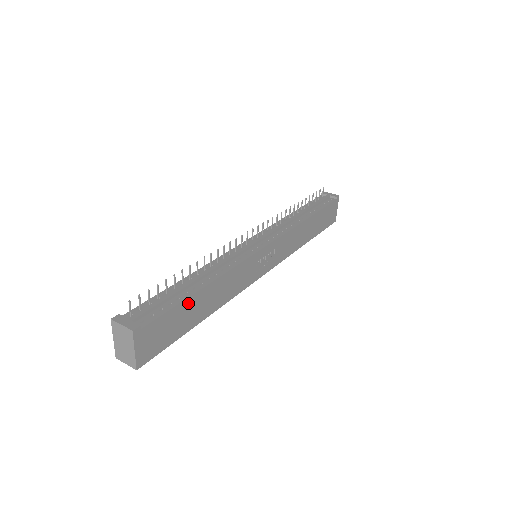
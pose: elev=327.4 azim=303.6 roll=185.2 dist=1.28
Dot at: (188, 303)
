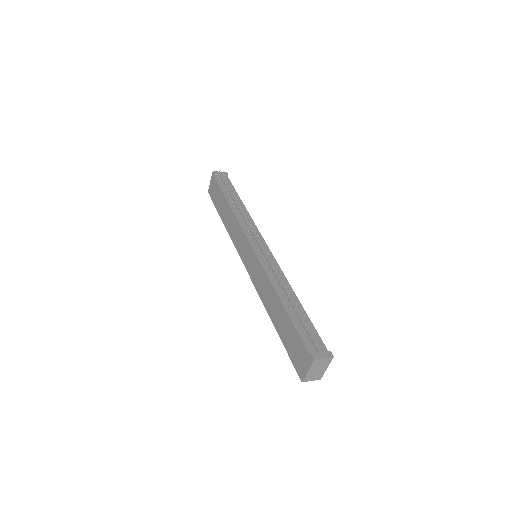
Dot at: occluded
